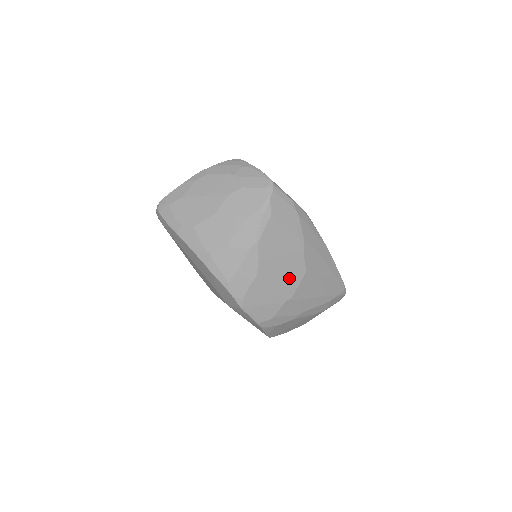
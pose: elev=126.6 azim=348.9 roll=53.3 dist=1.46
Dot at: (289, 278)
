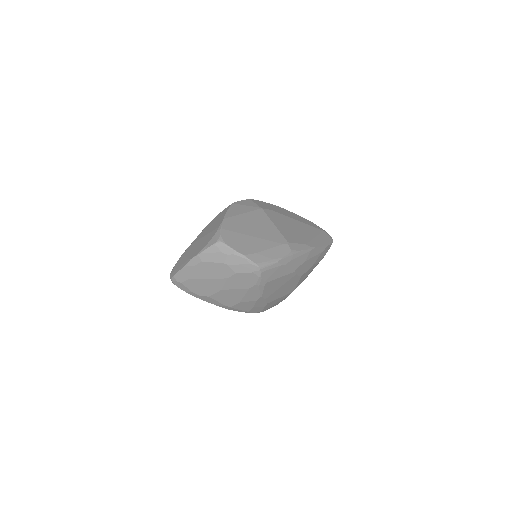
Dot at: (290, 287)
